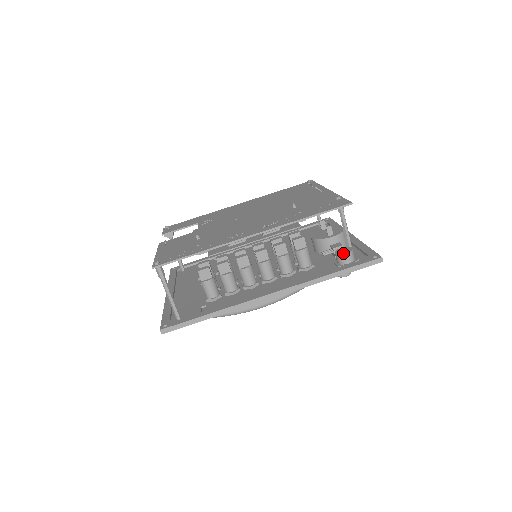
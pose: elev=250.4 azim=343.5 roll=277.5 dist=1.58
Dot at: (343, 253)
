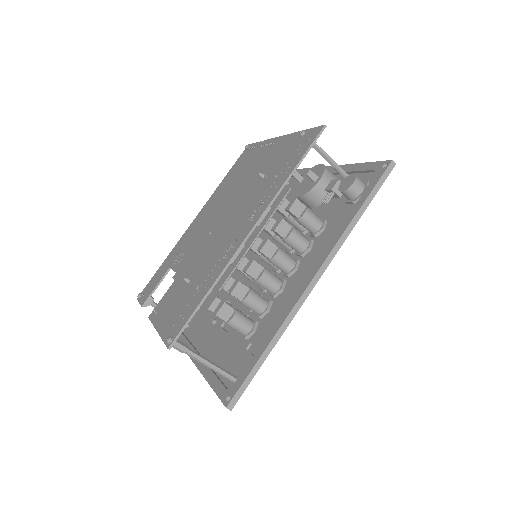
Dot at: (350, 185)
